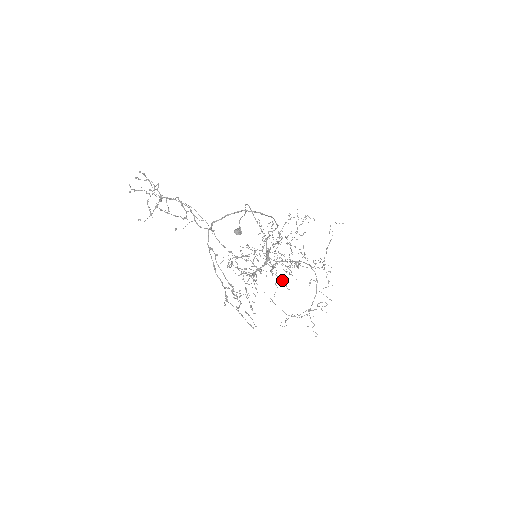
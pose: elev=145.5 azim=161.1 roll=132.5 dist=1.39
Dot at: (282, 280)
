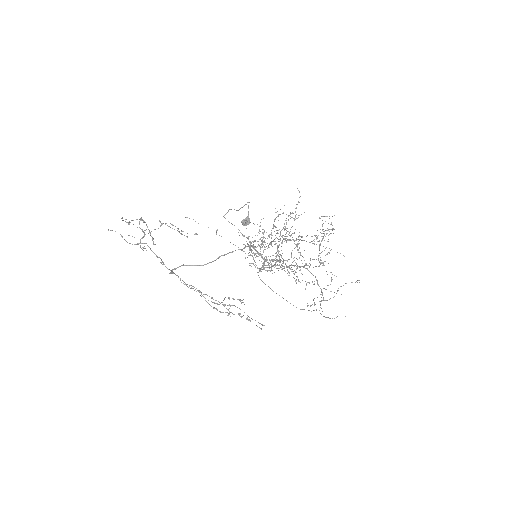
Dot at: (294, 270)
